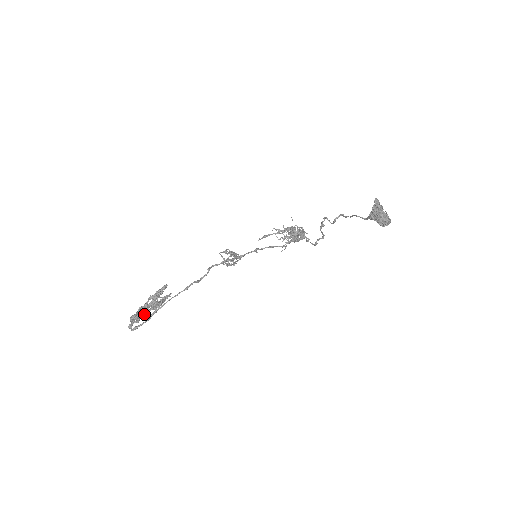
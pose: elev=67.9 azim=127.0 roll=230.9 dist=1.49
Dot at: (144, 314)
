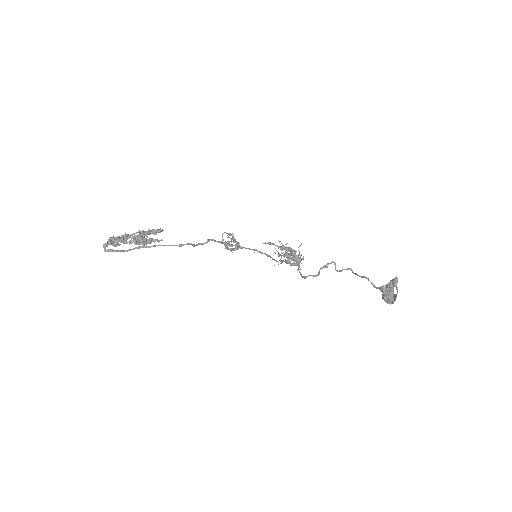
Dot at: (124, 242)
